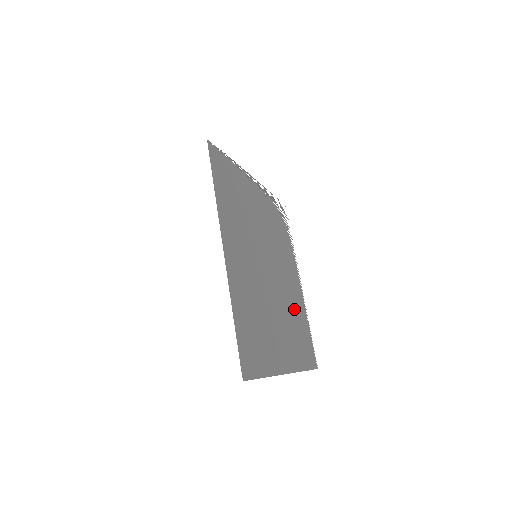
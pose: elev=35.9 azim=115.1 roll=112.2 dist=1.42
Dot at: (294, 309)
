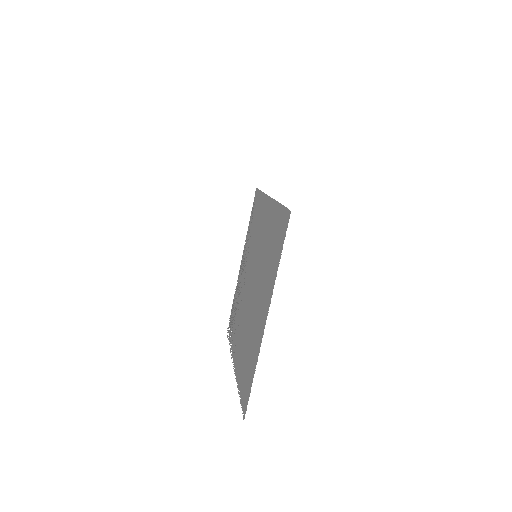
Dot at: (245, 344)
